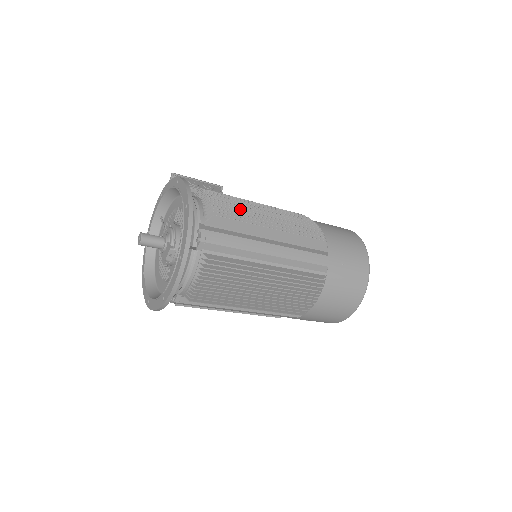
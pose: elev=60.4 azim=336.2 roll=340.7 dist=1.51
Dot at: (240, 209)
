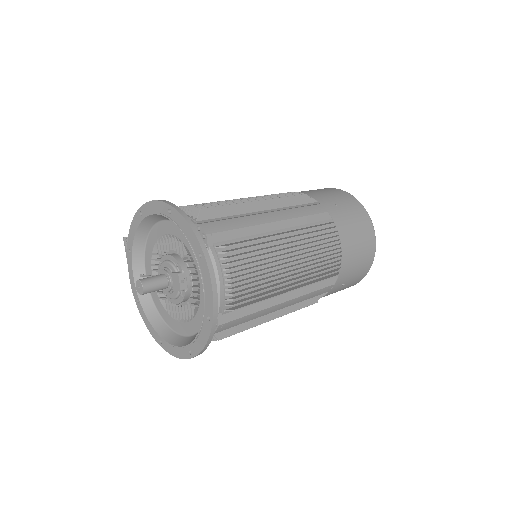
Dot at: occluded
